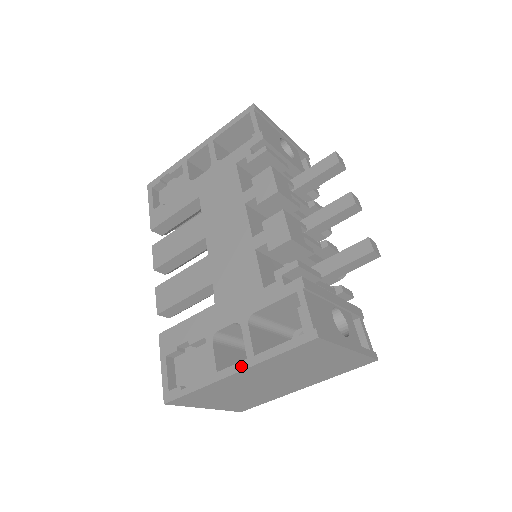
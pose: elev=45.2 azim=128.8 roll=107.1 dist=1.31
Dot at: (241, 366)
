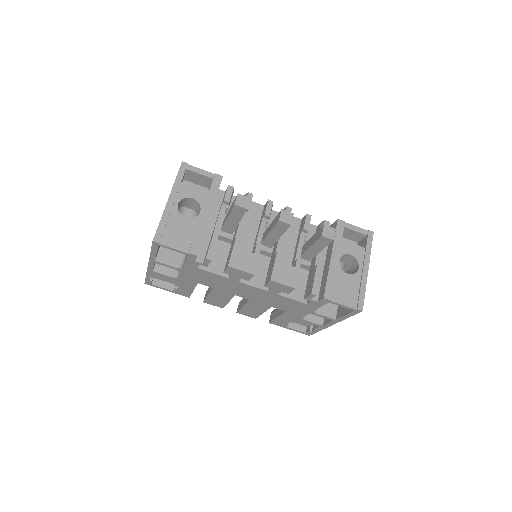
Dot at: (333, 323)
